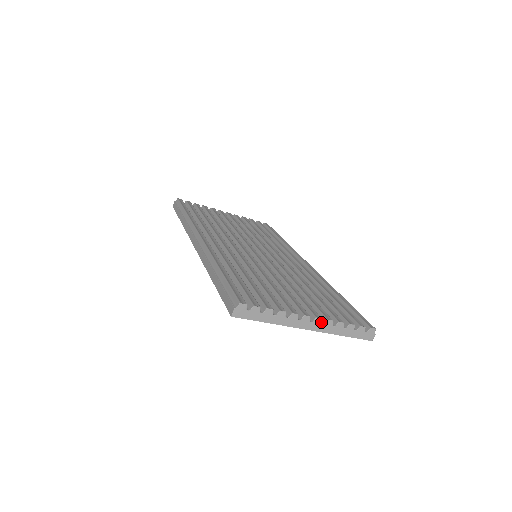
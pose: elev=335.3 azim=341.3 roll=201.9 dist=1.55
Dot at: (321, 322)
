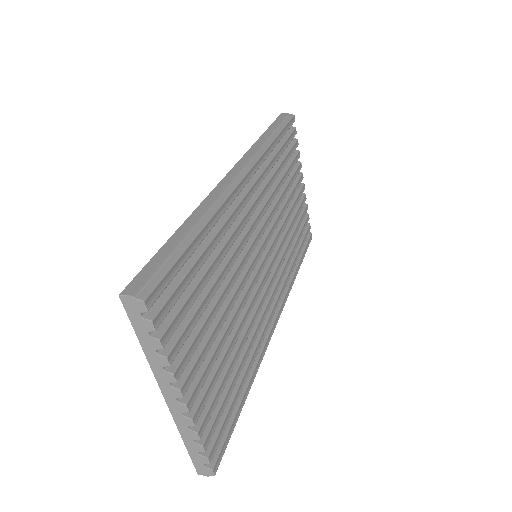
Dot at: (185, 410)
